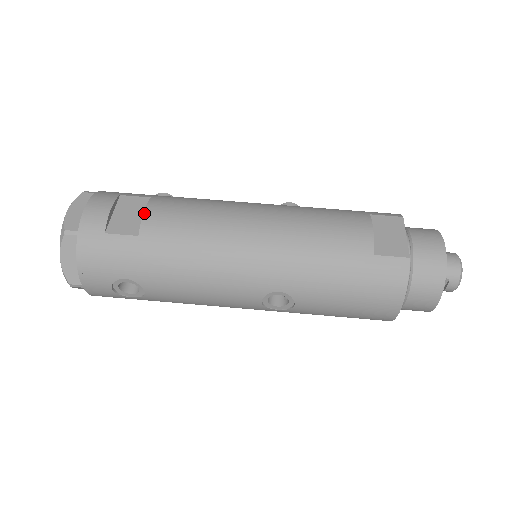
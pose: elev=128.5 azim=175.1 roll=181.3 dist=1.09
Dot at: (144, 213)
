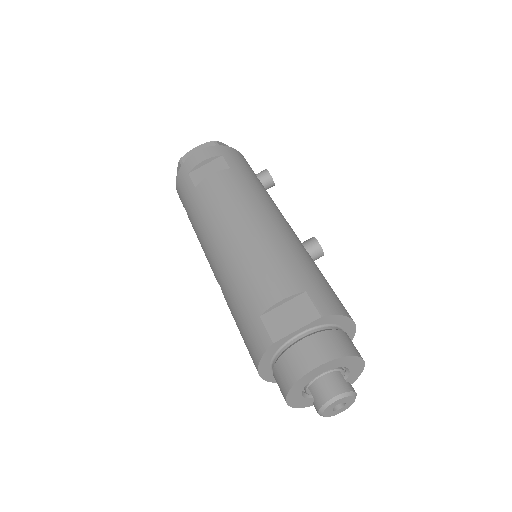
Dot at: (209, 175)
